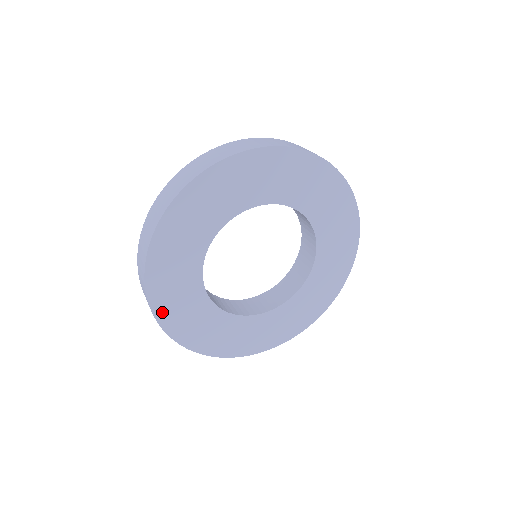
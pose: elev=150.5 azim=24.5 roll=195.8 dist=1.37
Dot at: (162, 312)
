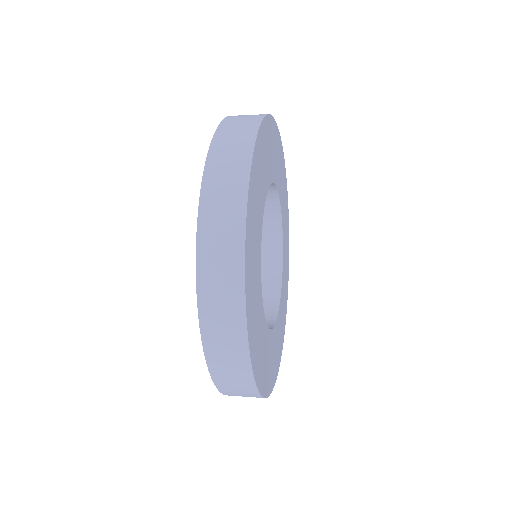
Dot at: (254, 168)
